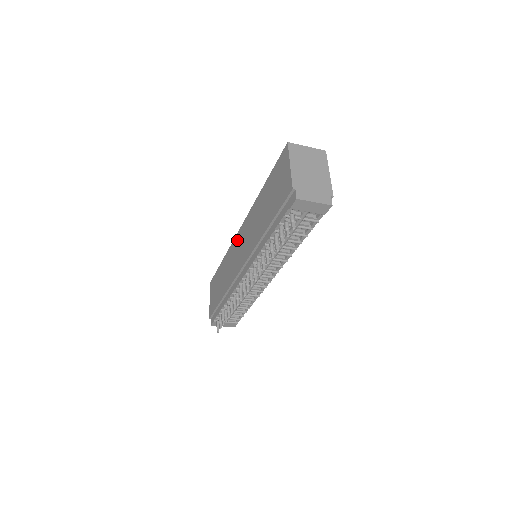
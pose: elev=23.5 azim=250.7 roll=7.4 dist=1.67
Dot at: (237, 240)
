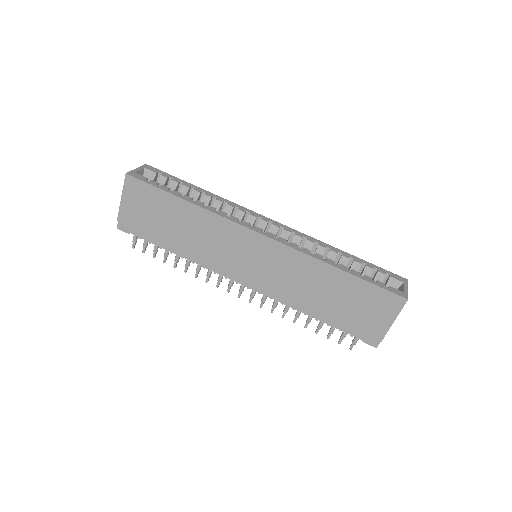
Dot at: (249, 239)
